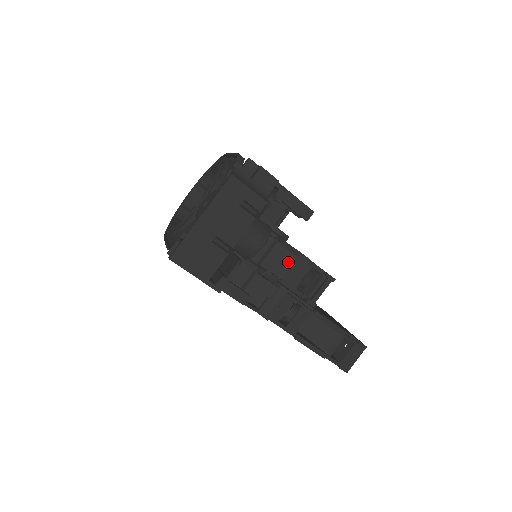
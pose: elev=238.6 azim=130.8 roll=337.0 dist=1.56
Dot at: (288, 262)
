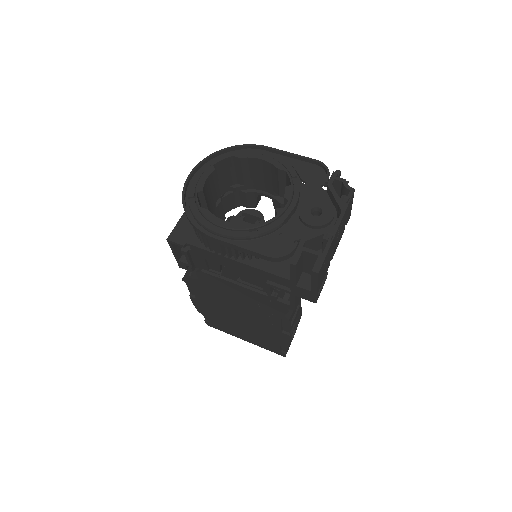
Dot at: occluded
